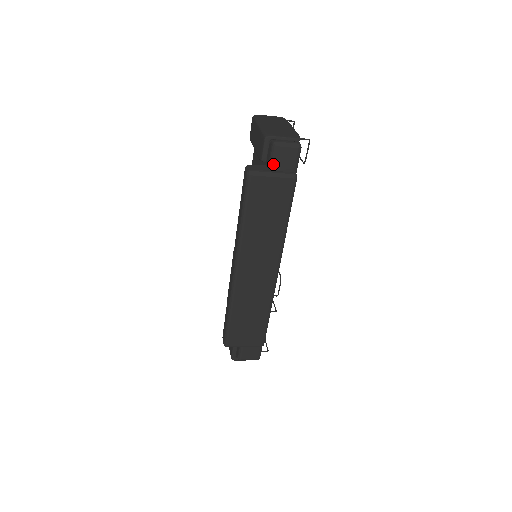
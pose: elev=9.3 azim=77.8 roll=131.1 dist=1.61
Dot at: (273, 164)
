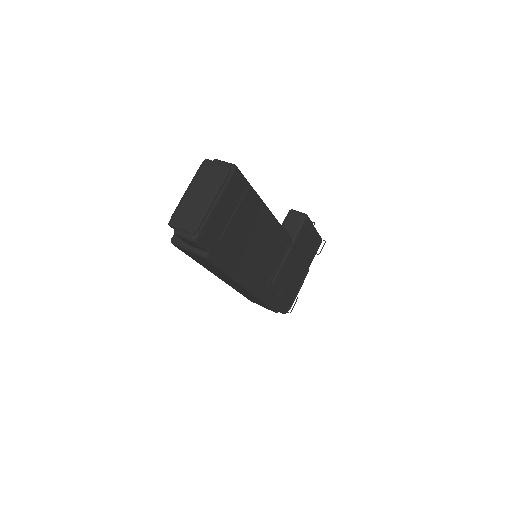
Dot at: (185, 242)
